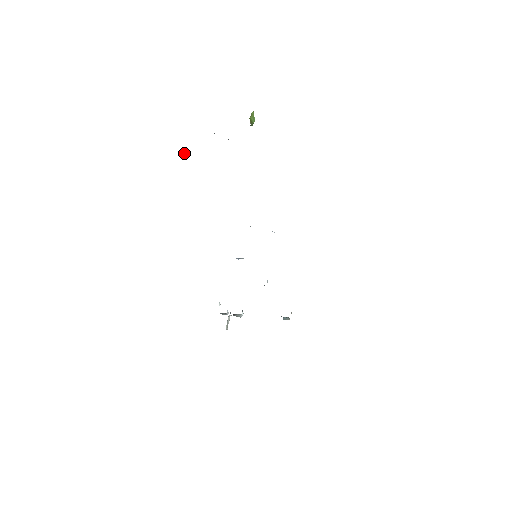
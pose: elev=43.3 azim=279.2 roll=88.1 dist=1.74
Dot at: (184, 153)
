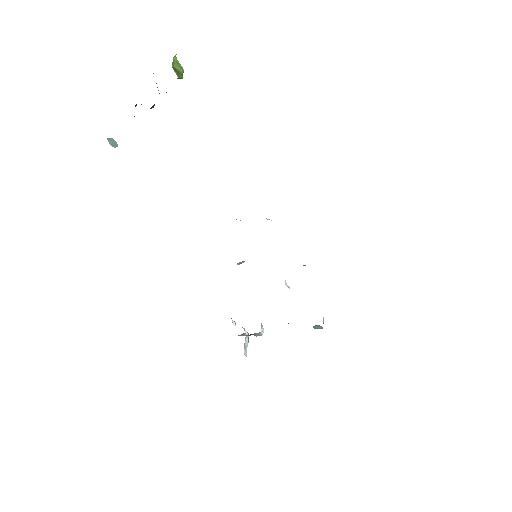
Dot at: (111, 143)
